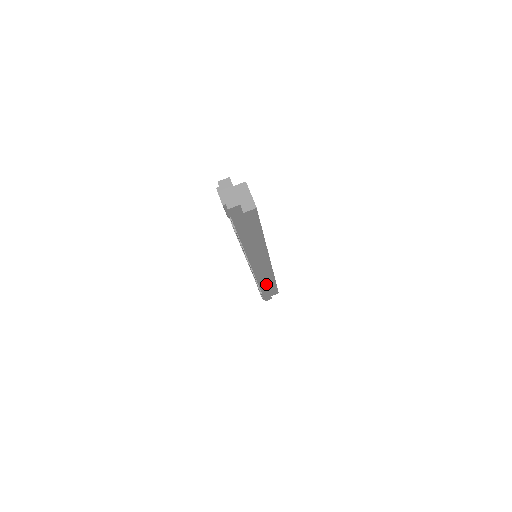
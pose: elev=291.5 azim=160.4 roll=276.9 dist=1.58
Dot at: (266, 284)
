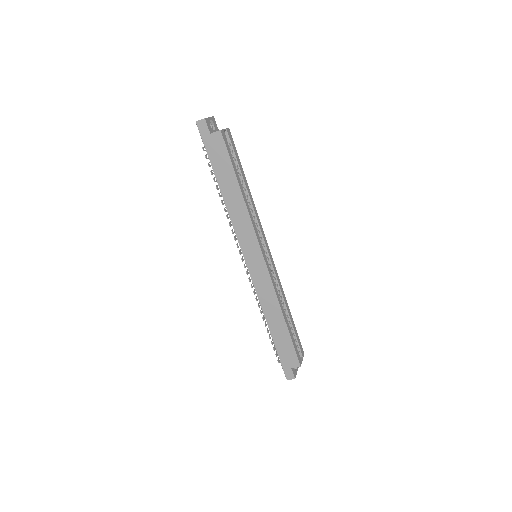
Dot at: (274, 321)
